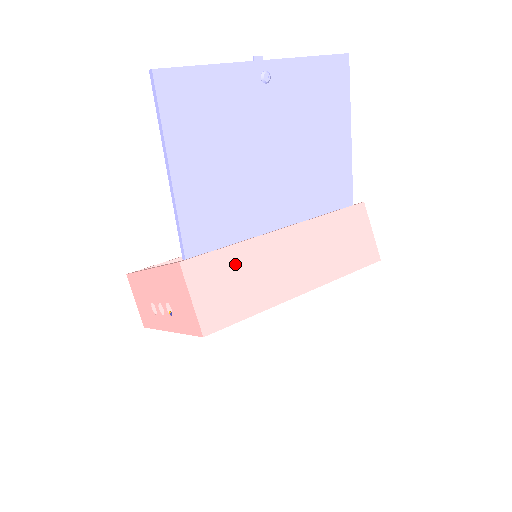
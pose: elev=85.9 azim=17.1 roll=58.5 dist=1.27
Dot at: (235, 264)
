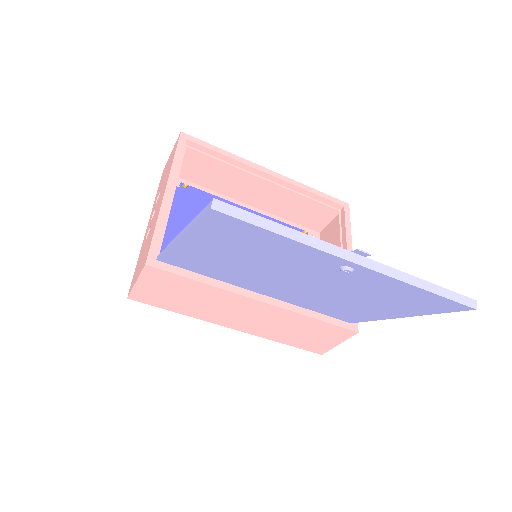
Dot at: (193, 290)
